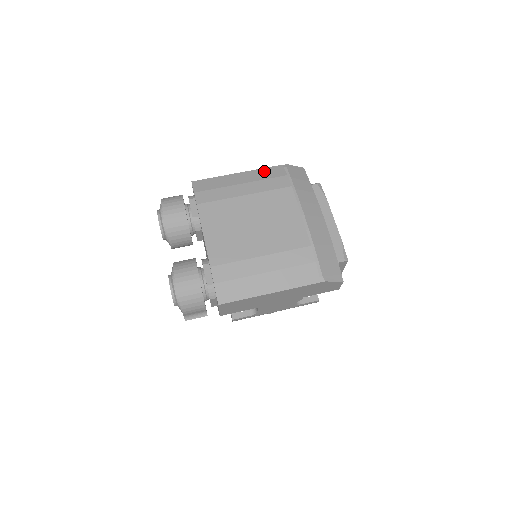
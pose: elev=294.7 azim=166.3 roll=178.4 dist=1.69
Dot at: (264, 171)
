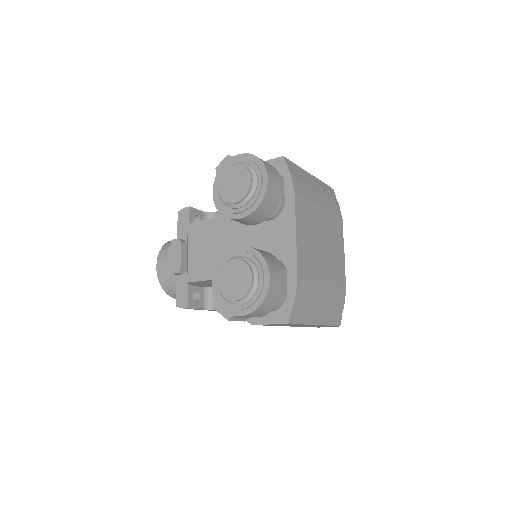
Dot at: (325, 187)
